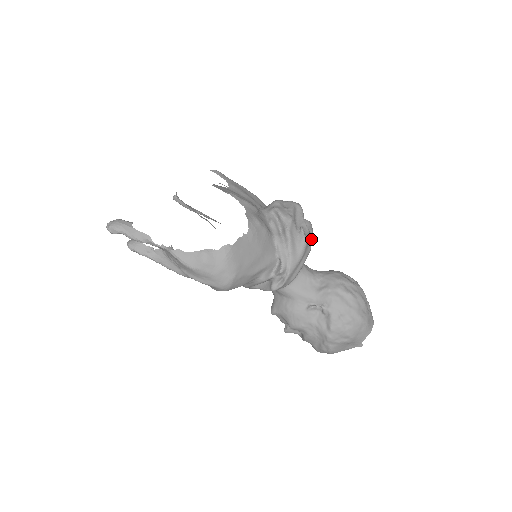
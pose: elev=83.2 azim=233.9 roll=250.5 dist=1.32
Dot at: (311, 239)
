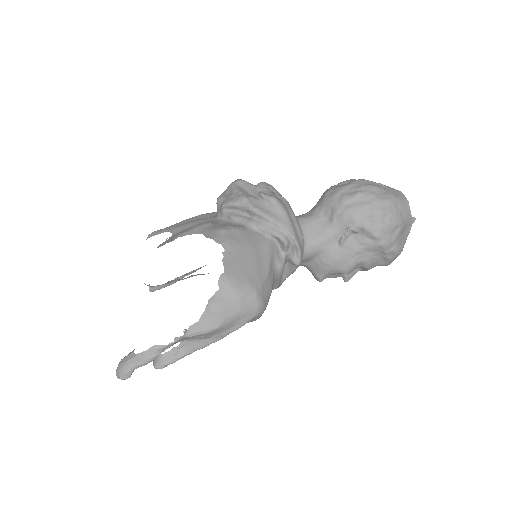
Dot at: (278, 193)
